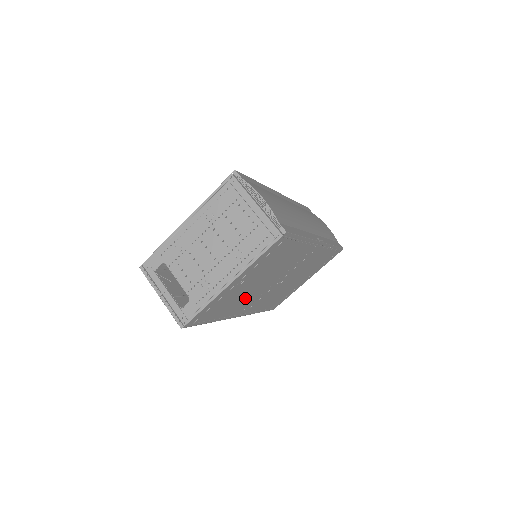
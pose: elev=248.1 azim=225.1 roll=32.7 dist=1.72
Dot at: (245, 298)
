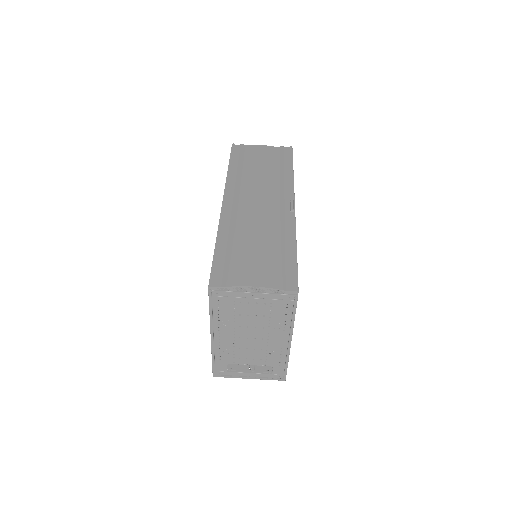
Dot at: occluded
